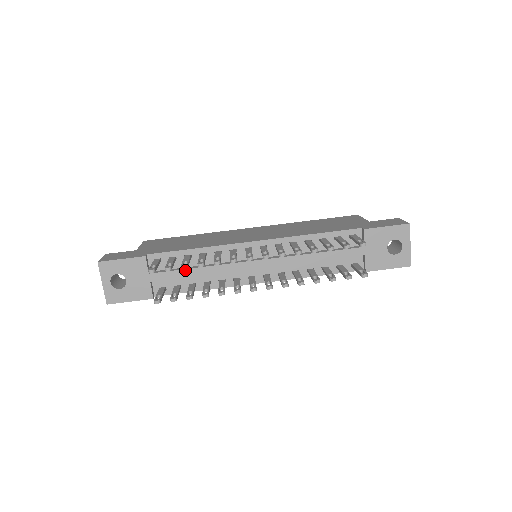
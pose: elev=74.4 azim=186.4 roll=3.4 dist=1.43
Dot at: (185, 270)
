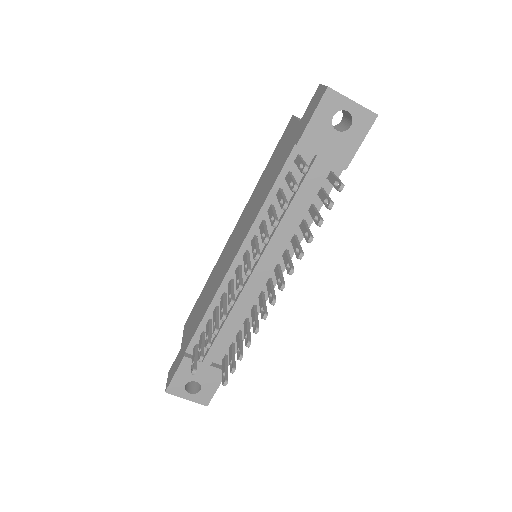
Dot at: (219, 334)
